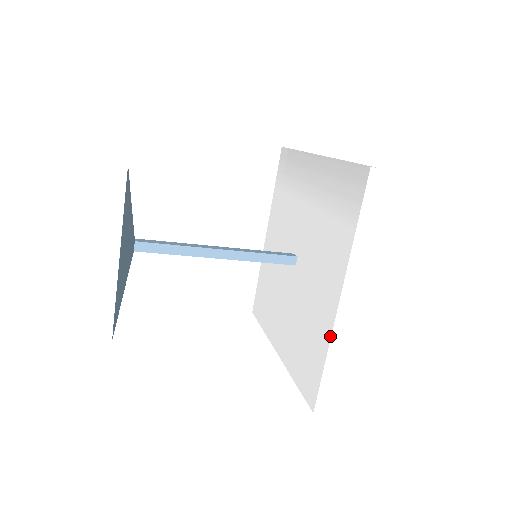
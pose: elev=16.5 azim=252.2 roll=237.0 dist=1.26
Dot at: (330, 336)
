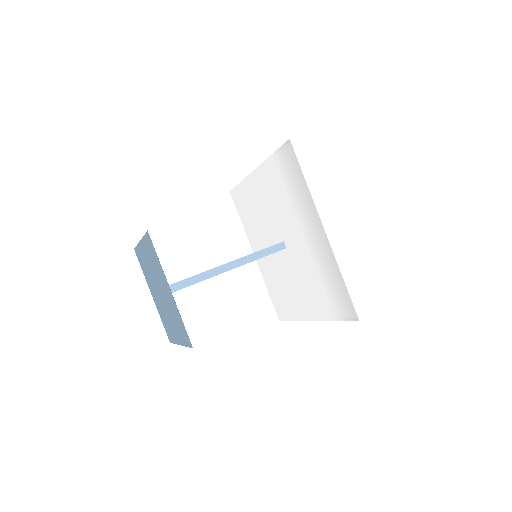
Dot at: (301, 320)
